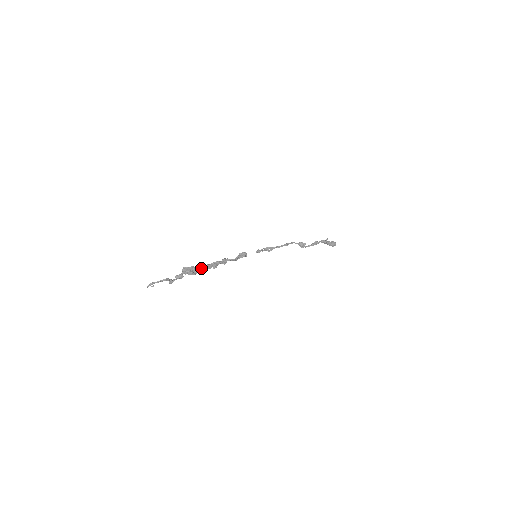
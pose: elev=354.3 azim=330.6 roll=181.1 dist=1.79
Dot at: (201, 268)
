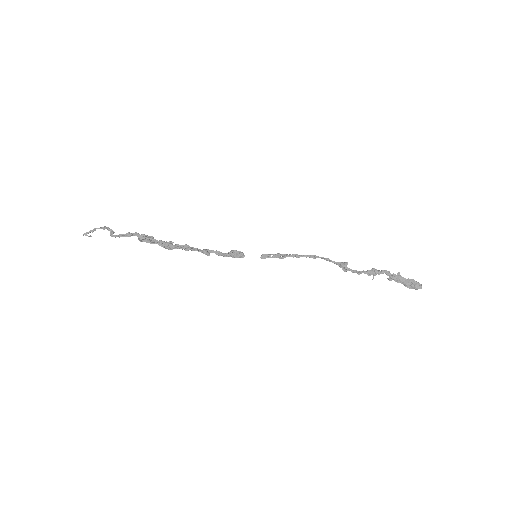
Dot at: (166, 244)
